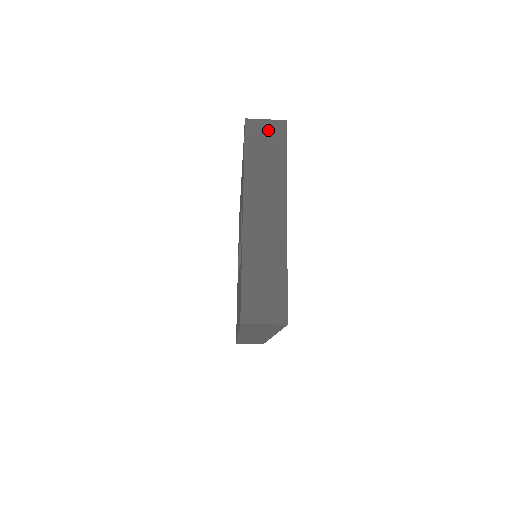
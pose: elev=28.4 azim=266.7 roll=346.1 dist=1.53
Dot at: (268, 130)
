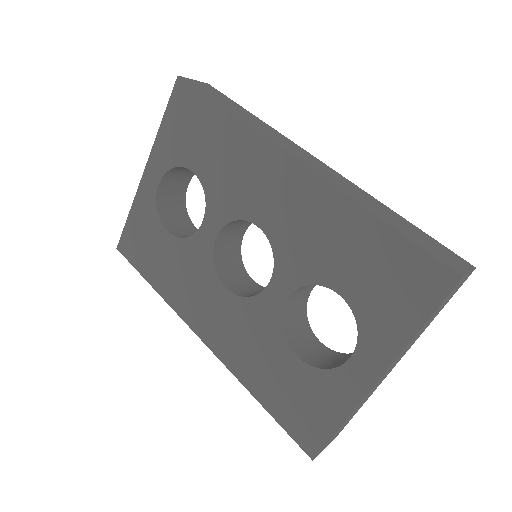
Dot at: occluded
